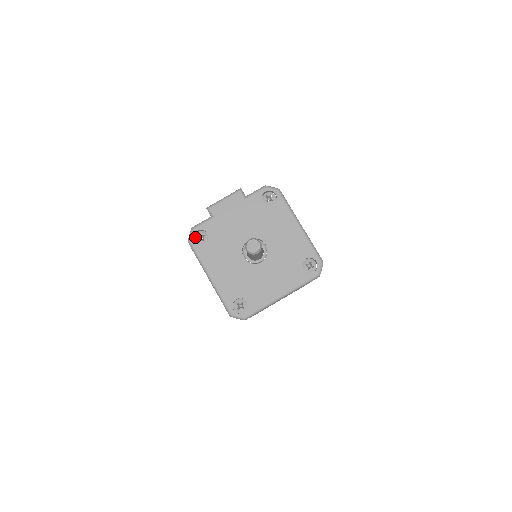
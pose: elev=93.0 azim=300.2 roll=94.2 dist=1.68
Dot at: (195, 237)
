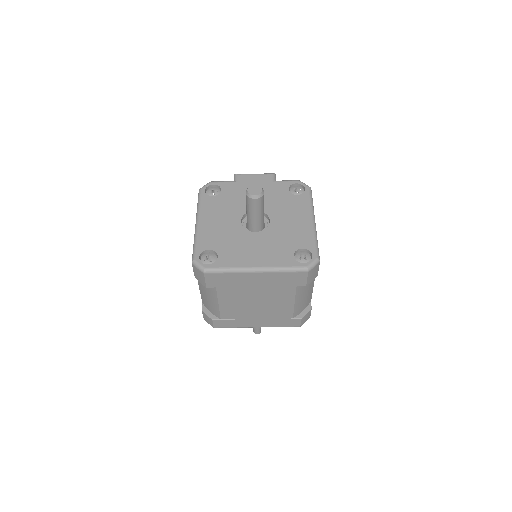
Dot at: (208, 189)
